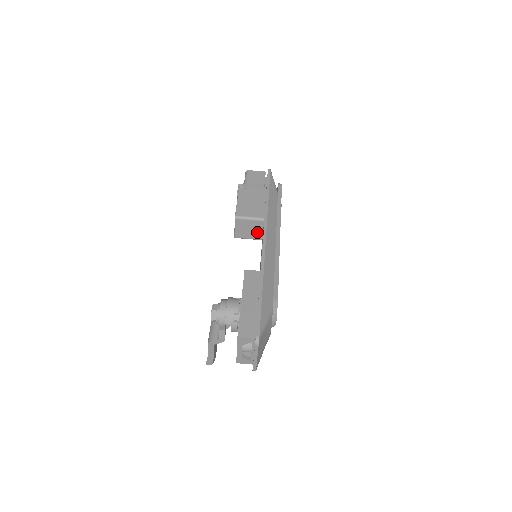
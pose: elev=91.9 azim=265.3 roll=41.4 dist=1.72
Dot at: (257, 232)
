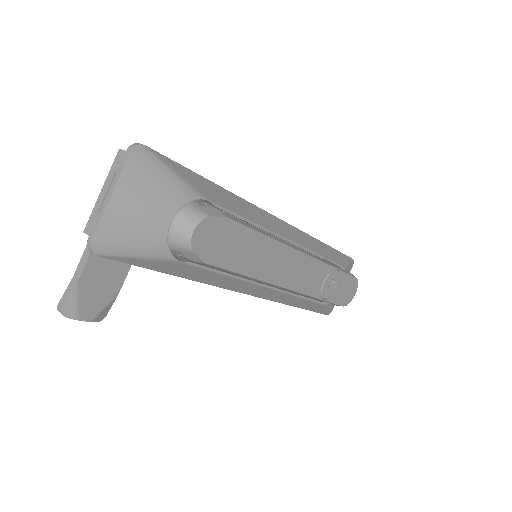
Dot at: occluded
